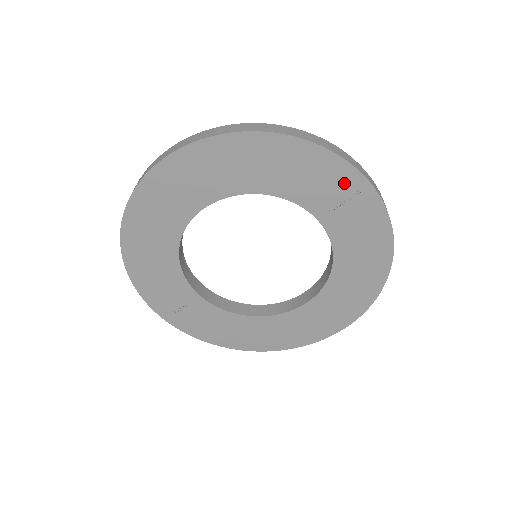
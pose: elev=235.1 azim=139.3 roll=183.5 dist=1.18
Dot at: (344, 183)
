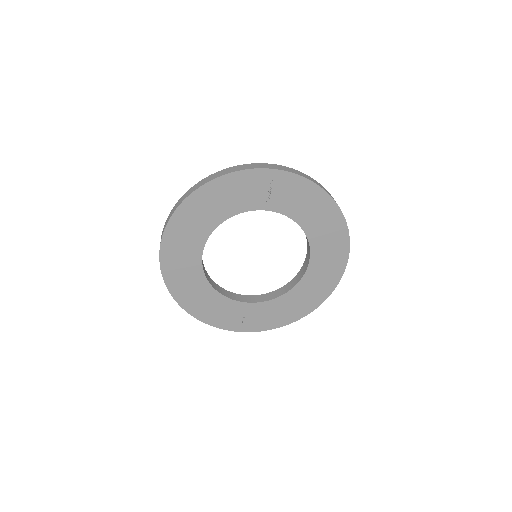
Dot at: (260, 181)
